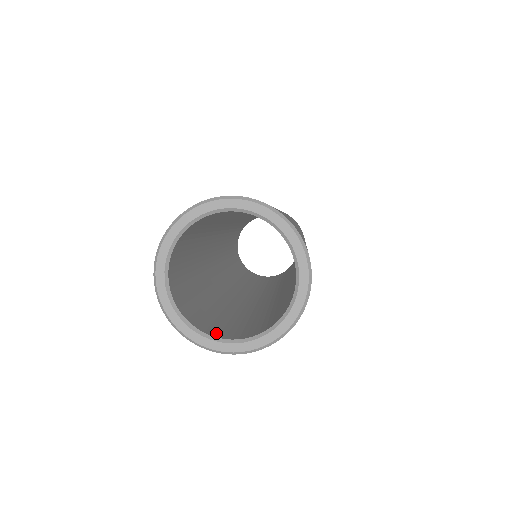
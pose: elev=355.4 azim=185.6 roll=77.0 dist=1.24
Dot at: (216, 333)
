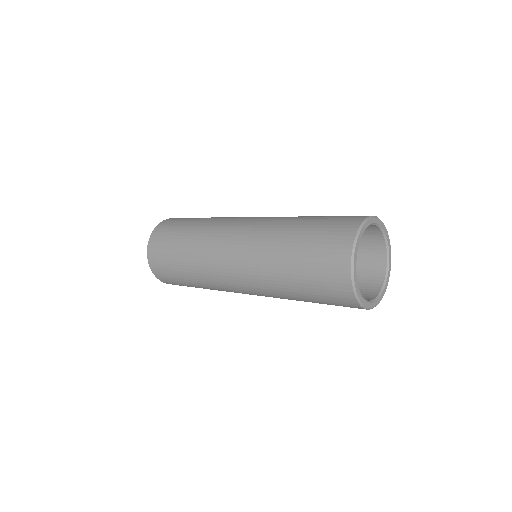
Dot at: occluded
